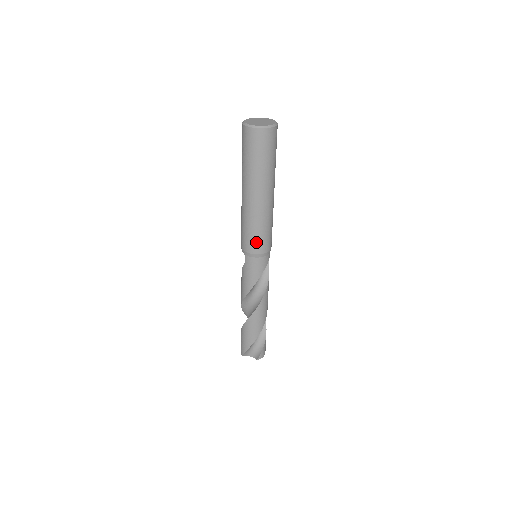
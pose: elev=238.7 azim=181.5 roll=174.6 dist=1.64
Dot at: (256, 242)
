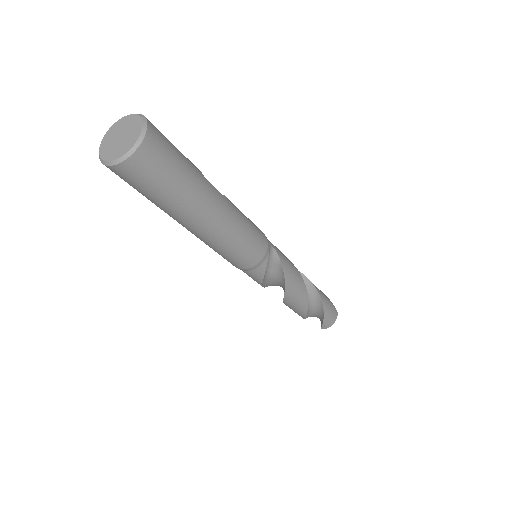
Dot at: (227, 259)
